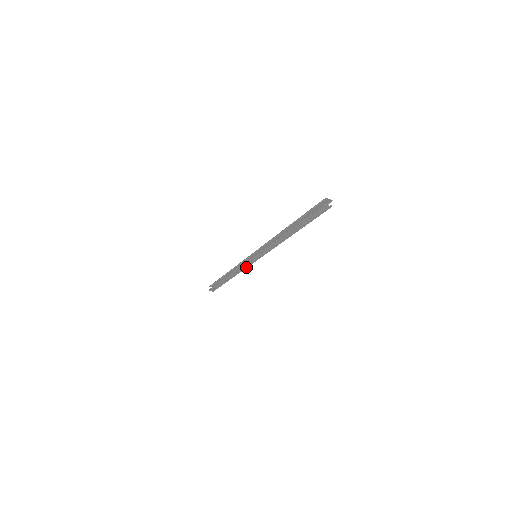
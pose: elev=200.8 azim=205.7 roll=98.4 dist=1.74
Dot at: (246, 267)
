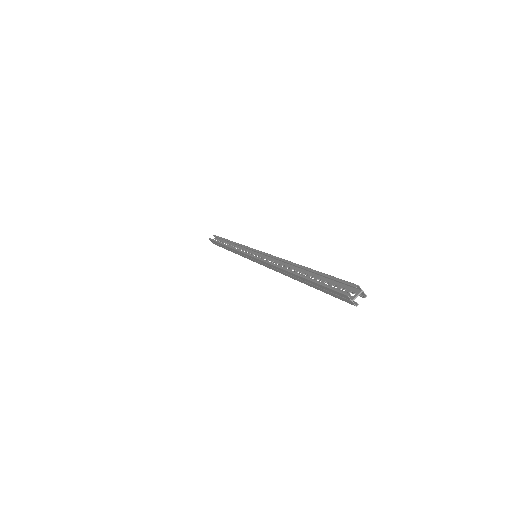
Dot at: (243, 256)
